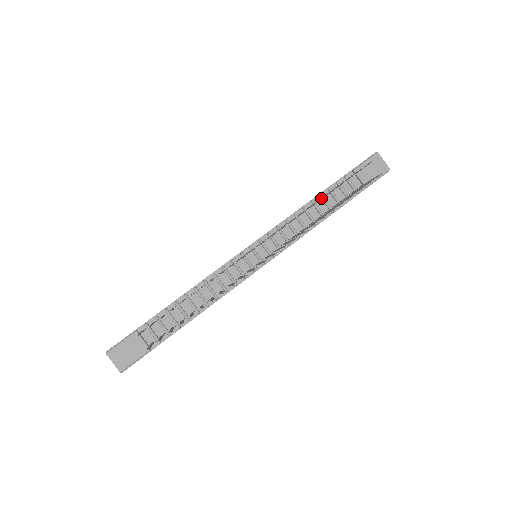
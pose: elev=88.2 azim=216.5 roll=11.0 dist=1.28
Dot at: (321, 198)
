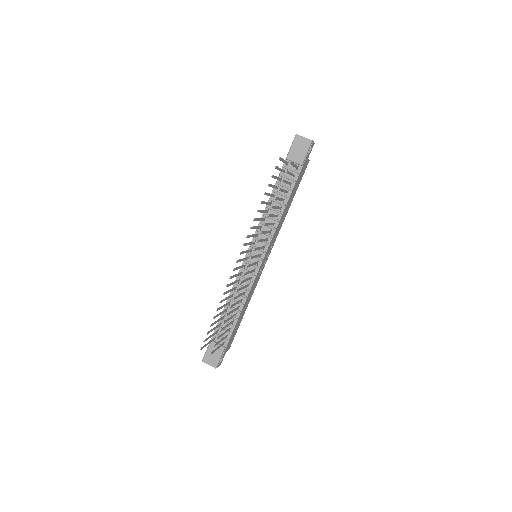
Dot at: occluded
